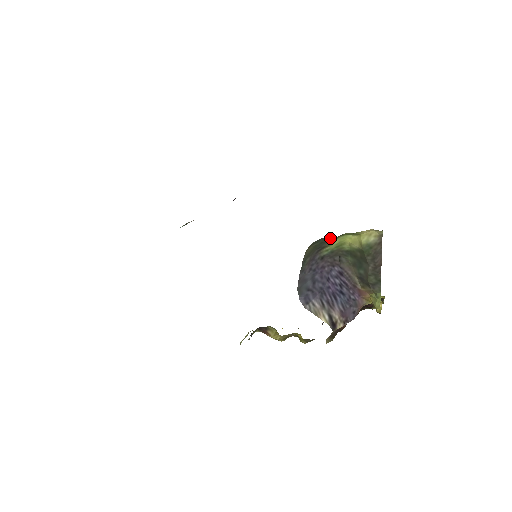
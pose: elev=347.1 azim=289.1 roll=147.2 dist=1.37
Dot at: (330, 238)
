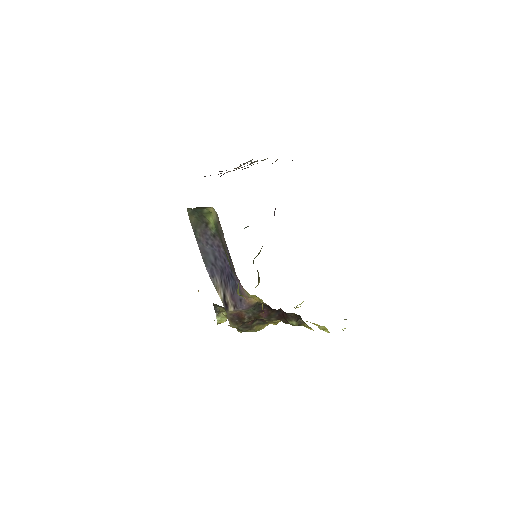
Dot at: occluded
